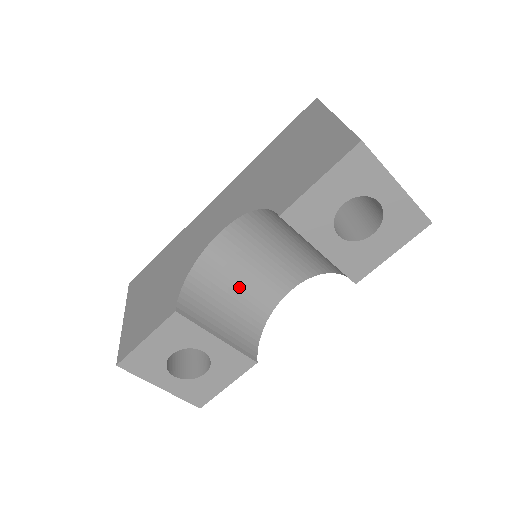
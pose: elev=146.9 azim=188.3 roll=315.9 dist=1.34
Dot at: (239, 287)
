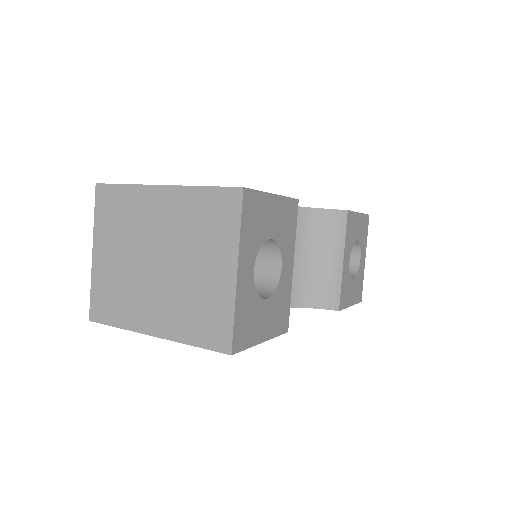
Dot at: occluded
